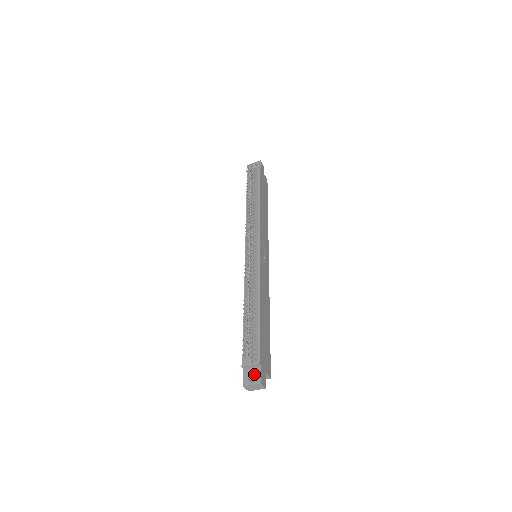
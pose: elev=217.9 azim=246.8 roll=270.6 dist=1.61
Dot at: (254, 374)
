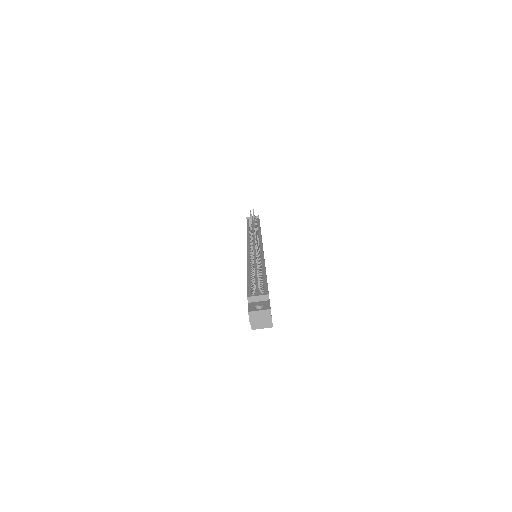
Dot at: (261, 304)
